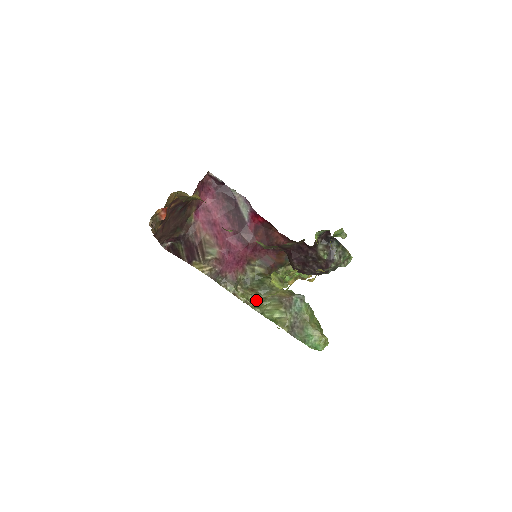
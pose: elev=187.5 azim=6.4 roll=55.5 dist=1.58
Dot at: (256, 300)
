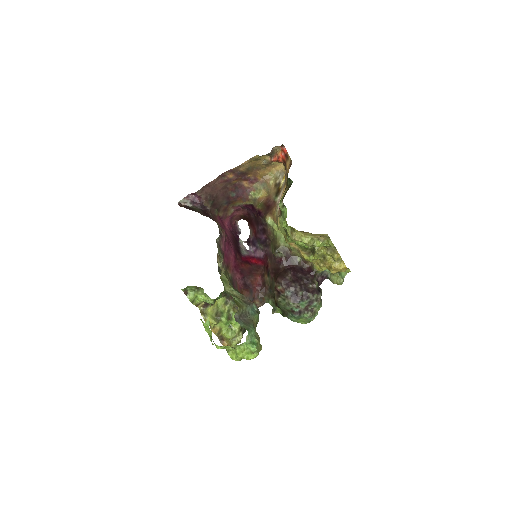
Dot at: occluded
